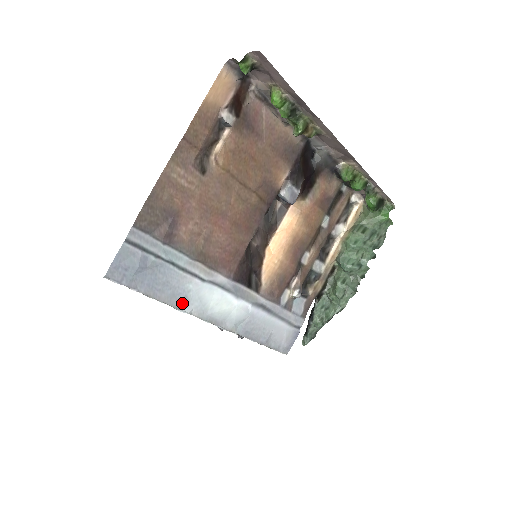
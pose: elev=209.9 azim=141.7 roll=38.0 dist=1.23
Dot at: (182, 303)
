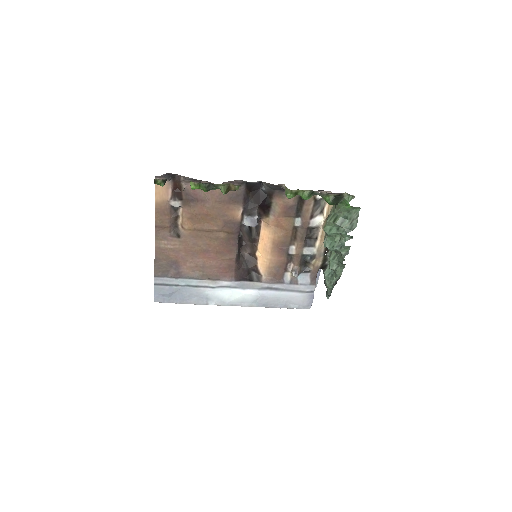
Dot at: (206, 302)
